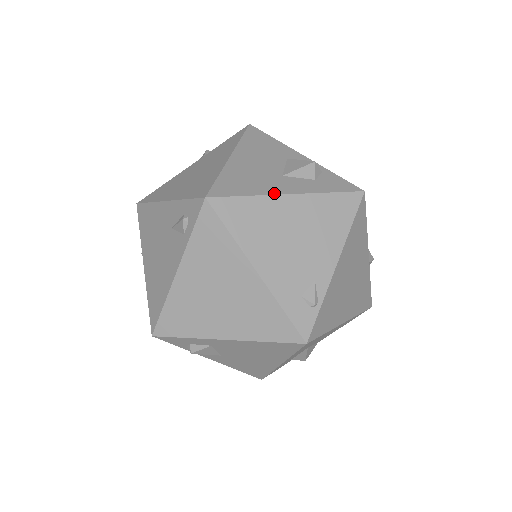
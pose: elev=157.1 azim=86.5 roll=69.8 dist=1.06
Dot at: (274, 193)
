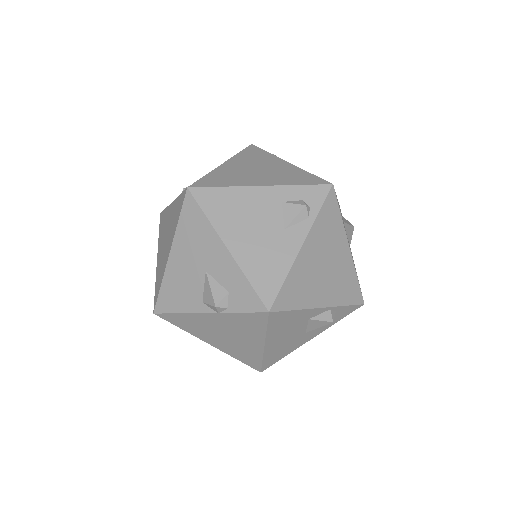
Dot at: (301, 345)
